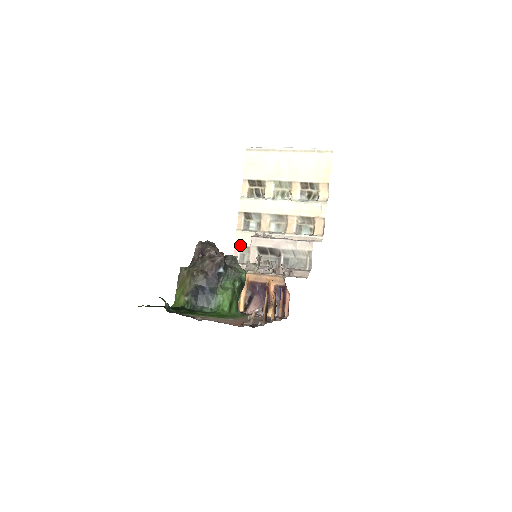
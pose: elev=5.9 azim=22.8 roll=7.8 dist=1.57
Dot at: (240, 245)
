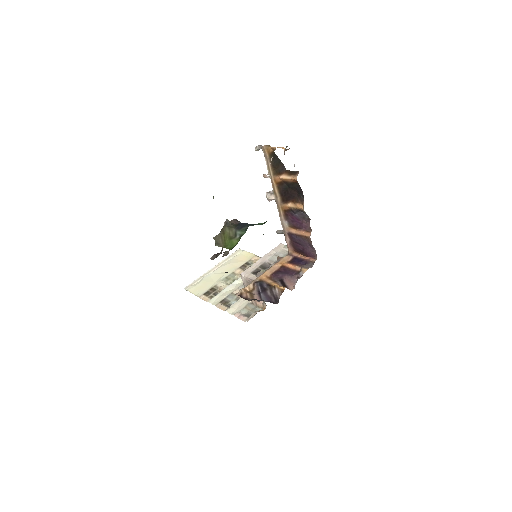
Dot at: (238, 312)
